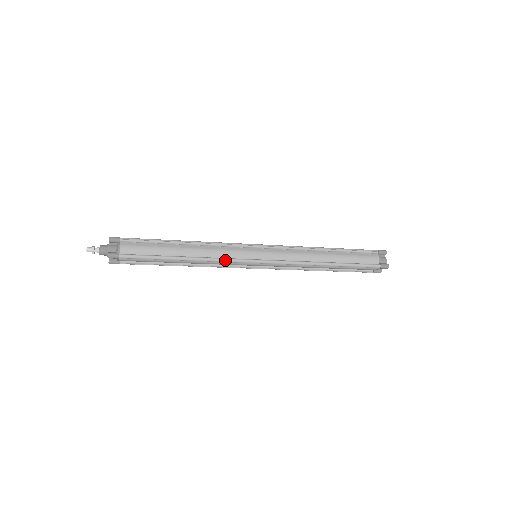
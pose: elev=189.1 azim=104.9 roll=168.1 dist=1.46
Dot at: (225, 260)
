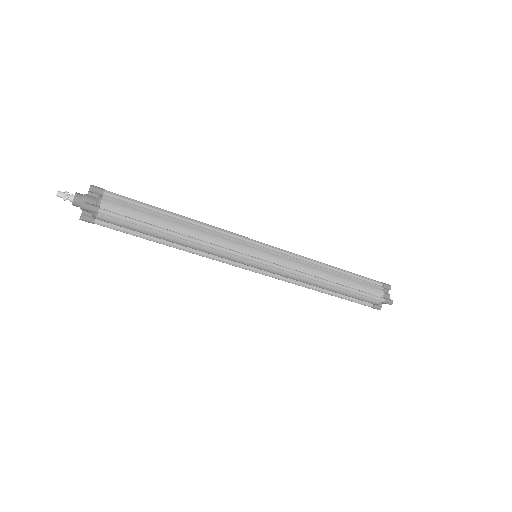
Dot at: (224, 249)
